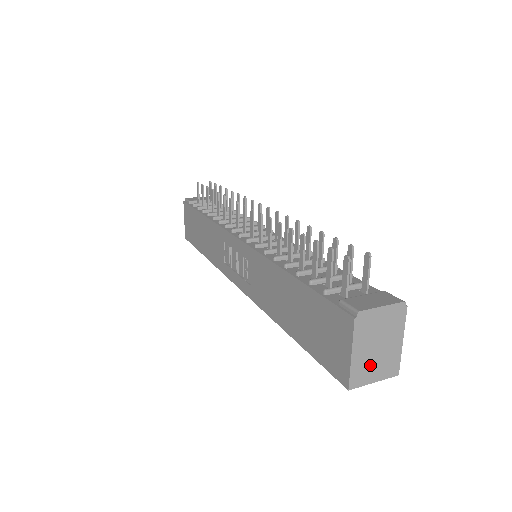
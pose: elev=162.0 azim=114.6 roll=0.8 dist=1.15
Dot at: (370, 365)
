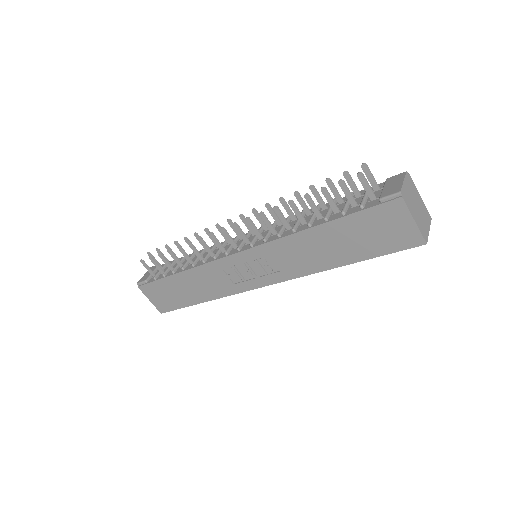
Dot at: (422, 221)
